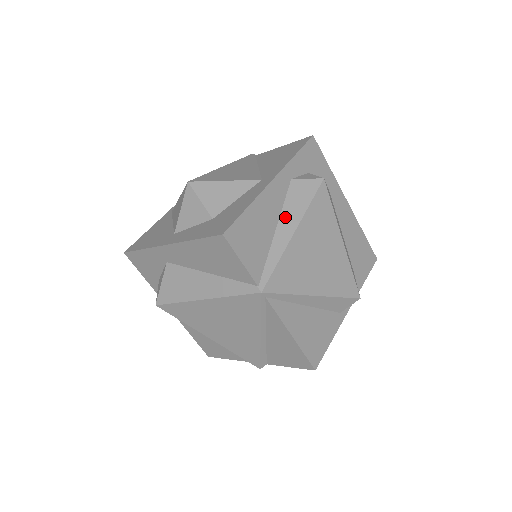
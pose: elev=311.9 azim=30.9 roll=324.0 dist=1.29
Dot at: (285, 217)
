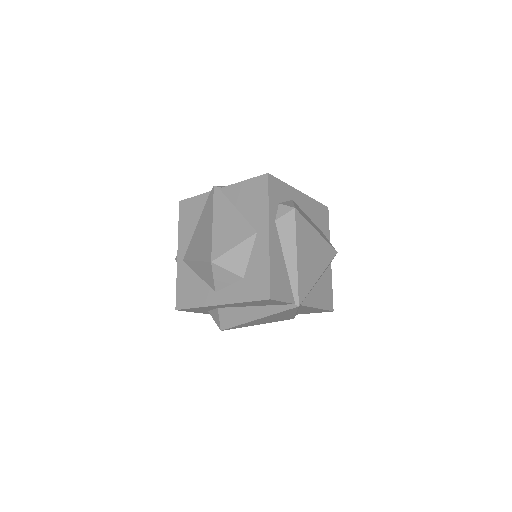
Dot at: (286, 251)
